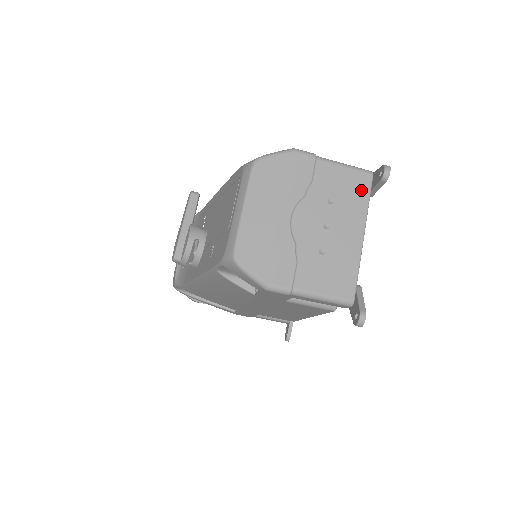
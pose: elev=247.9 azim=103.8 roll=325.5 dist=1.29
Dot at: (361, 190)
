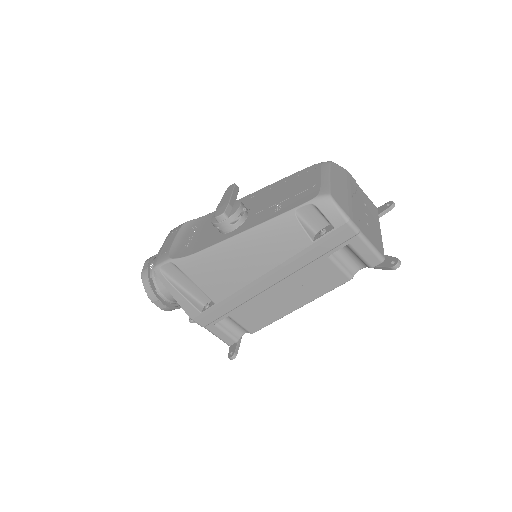
Dot at: (375, 211)
